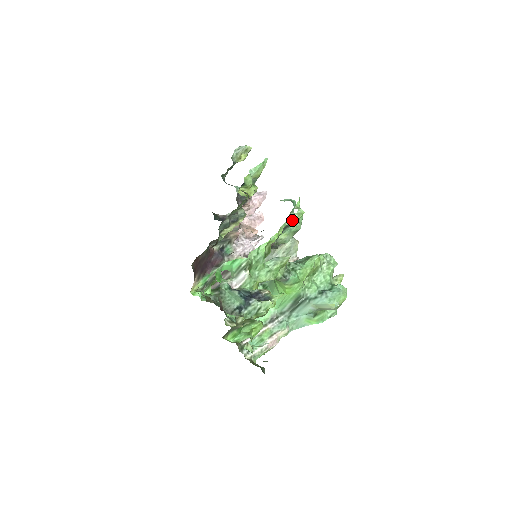
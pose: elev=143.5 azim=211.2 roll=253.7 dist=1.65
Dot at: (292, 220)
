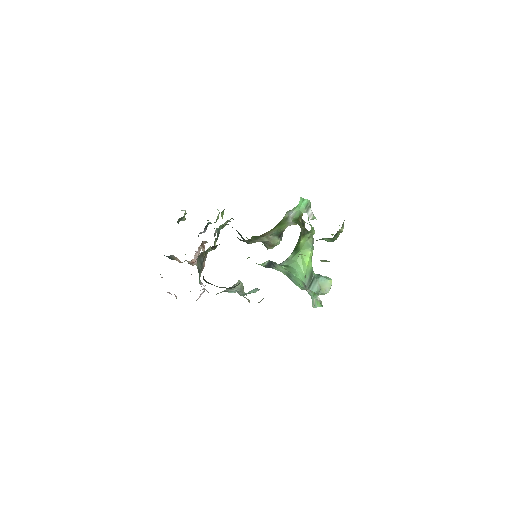
Dot at: occluded
